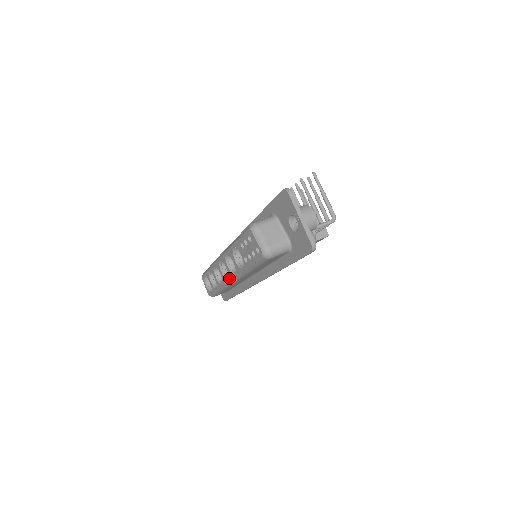
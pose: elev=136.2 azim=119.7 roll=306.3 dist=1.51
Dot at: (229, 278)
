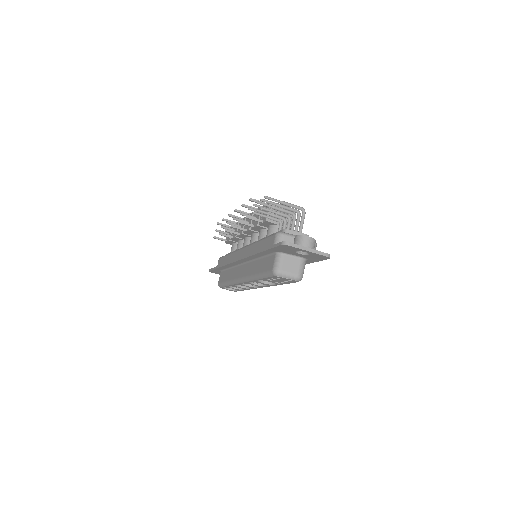
Dot at: (259, 287)
